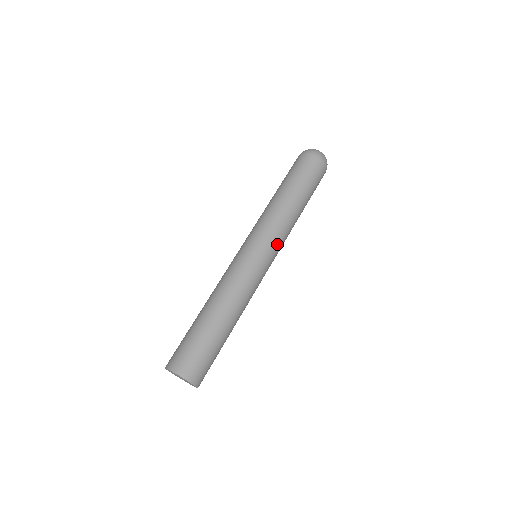
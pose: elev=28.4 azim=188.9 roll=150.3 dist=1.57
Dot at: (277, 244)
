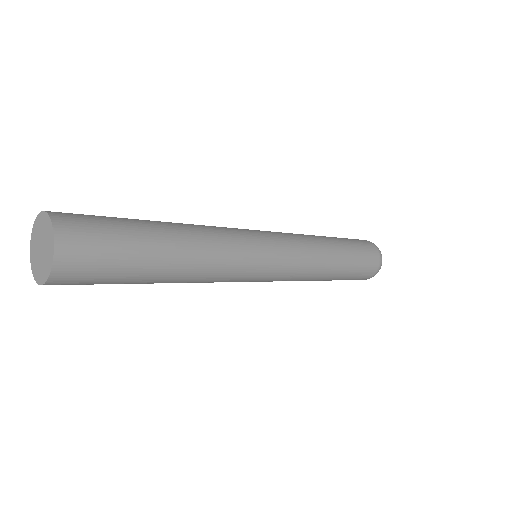
Dot at: (291, 248)
